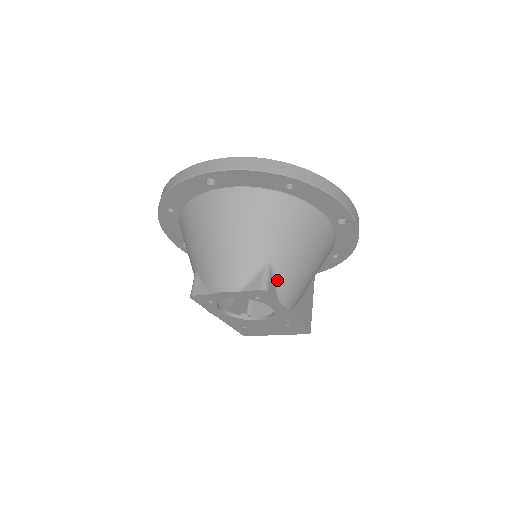
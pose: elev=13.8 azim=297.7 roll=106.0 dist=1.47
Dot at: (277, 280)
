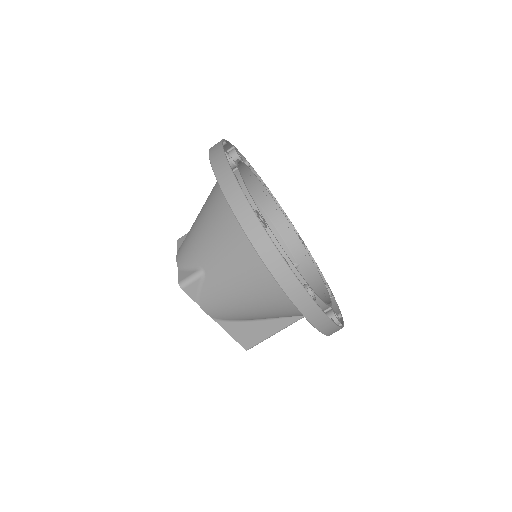
Dot at: (203, 288)
